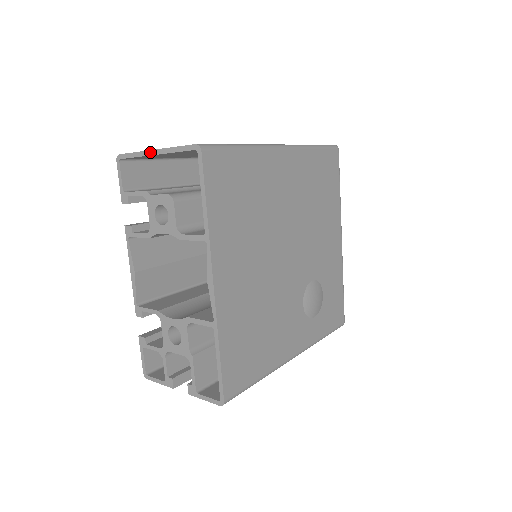
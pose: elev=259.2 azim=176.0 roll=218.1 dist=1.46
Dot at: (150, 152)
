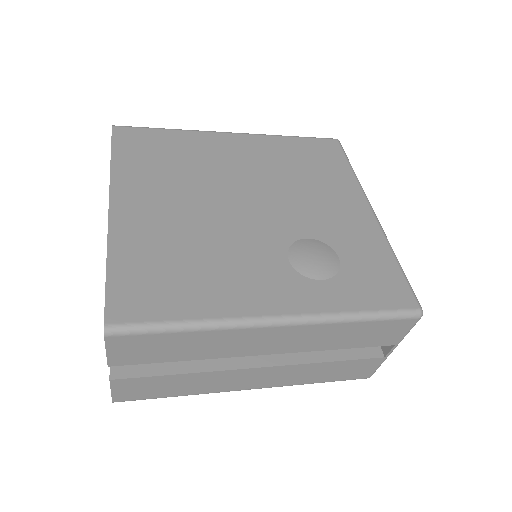
Dot at: occluded
